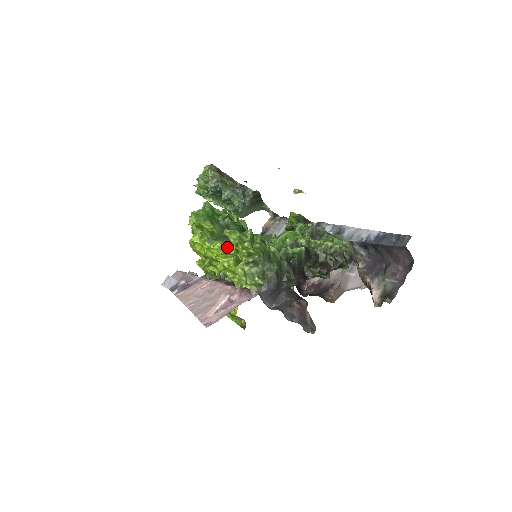
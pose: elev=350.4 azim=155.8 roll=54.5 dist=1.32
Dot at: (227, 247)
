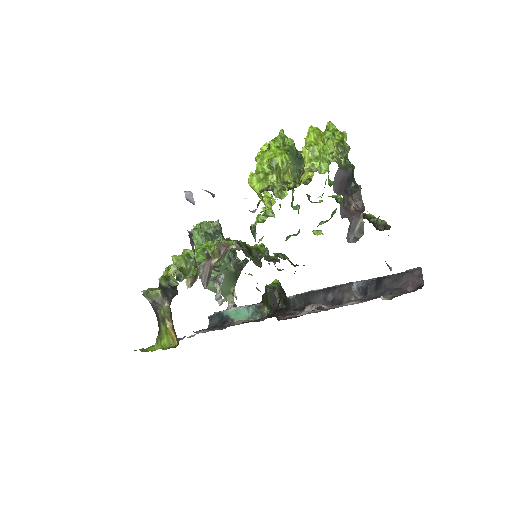
Dot at: (322, 133)
